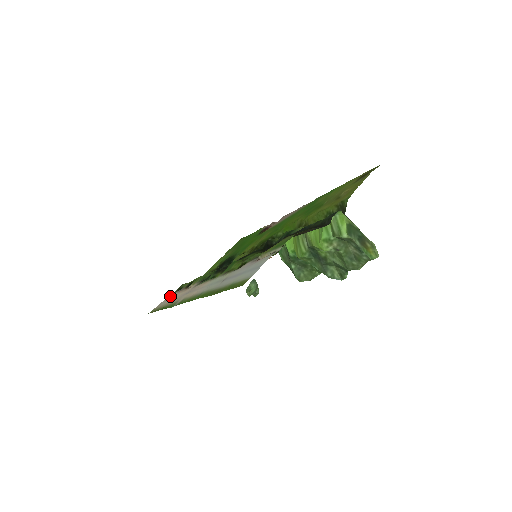
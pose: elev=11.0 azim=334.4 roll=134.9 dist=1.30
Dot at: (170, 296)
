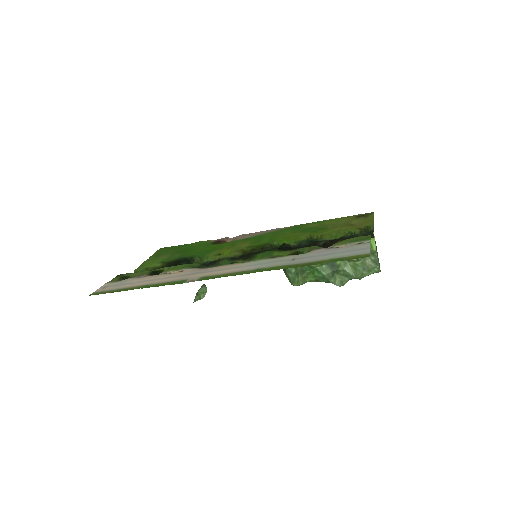
Dot at: (120, 281)
